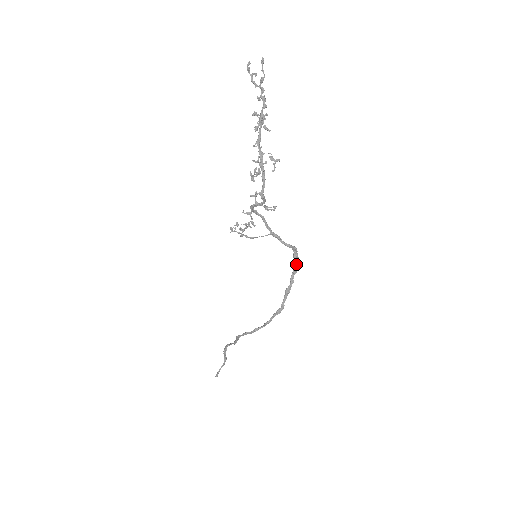
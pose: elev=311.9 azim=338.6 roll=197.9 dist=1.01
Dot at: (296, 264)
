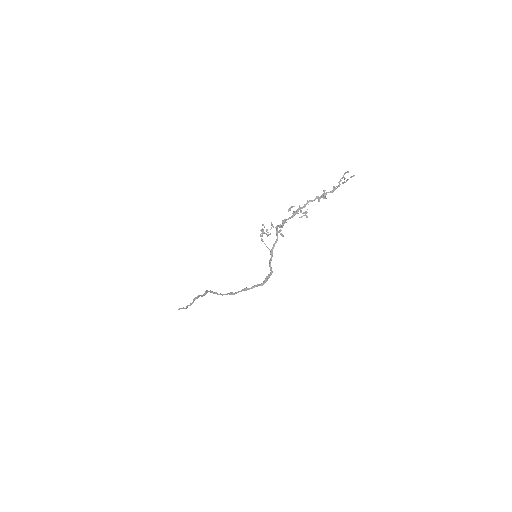
Dot at: (264, 281)
